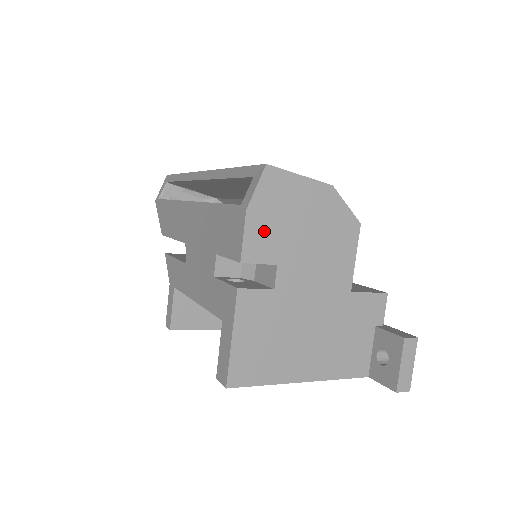
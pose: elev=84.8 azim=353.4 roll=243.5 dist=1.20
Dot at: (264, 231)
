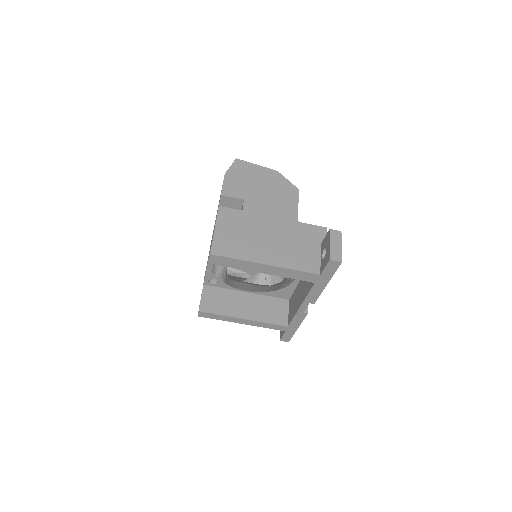
Dot at: (235, 184)
